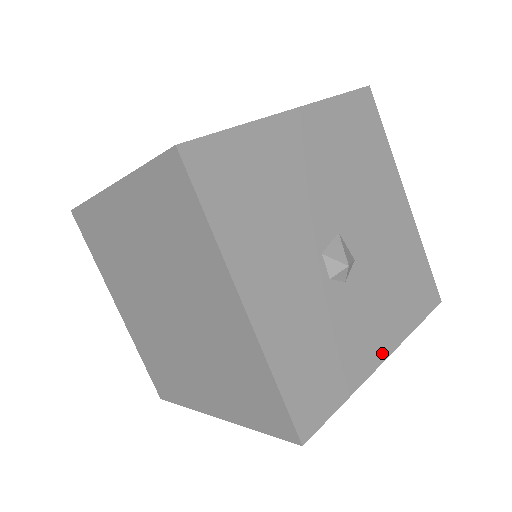
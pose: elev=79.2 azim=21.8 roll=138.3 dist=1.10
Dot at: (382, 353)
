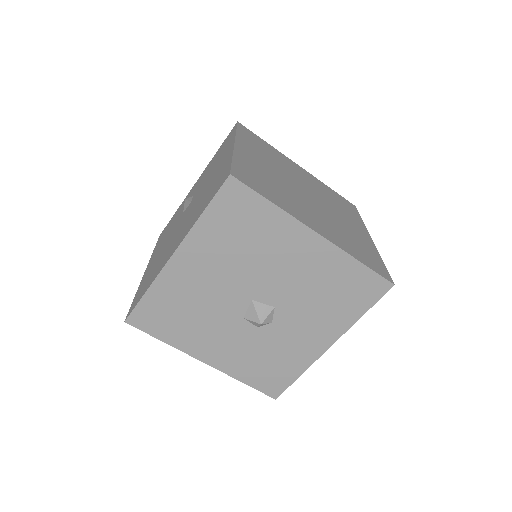
Dot at: (326, 344)
